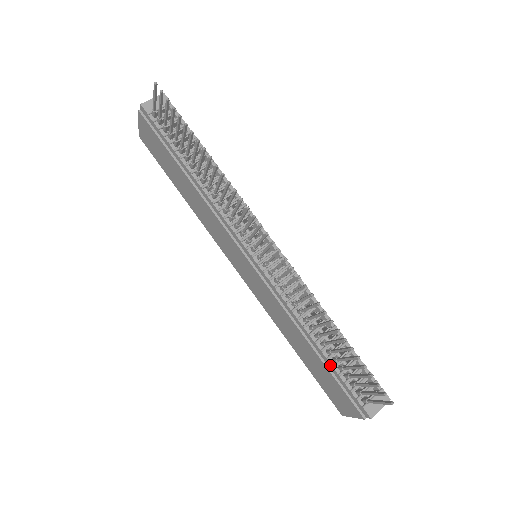
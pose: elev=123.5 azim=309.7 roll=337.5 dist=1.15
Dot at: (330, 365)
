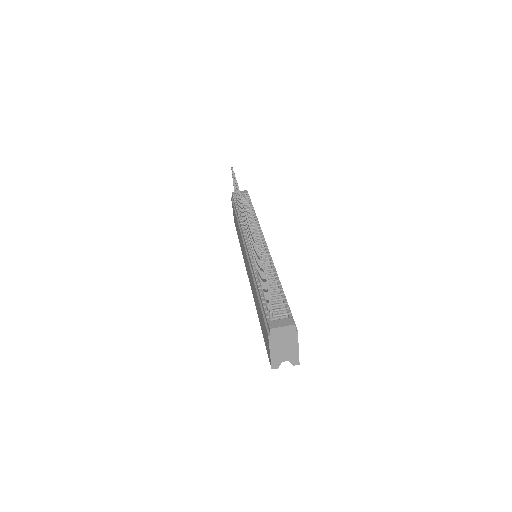
Dot at: (261, 298)
